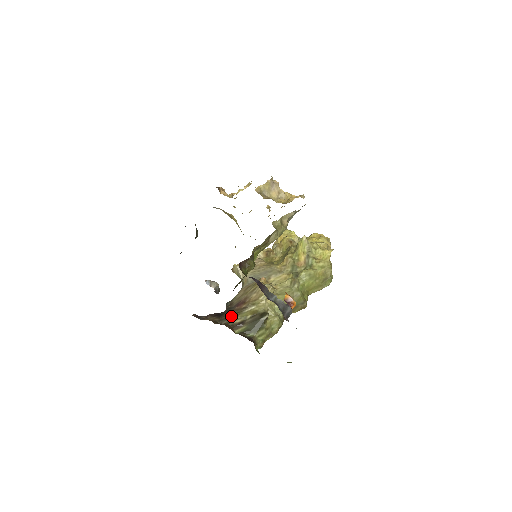
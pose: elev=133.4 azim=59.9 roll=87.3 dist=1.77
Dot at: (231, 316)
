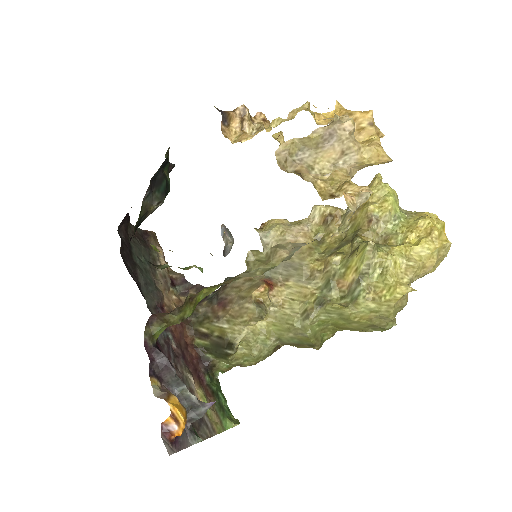
Dot at: (202, 316)
